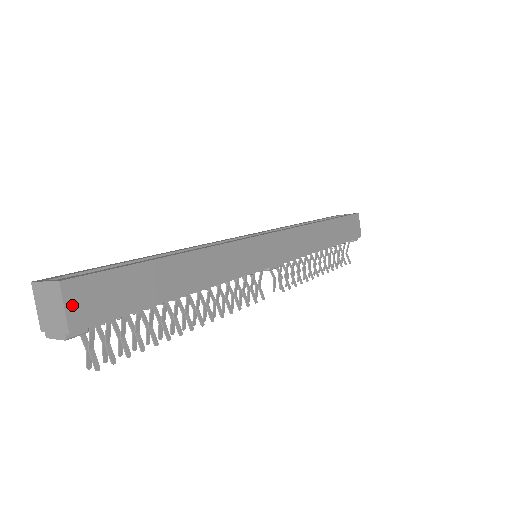
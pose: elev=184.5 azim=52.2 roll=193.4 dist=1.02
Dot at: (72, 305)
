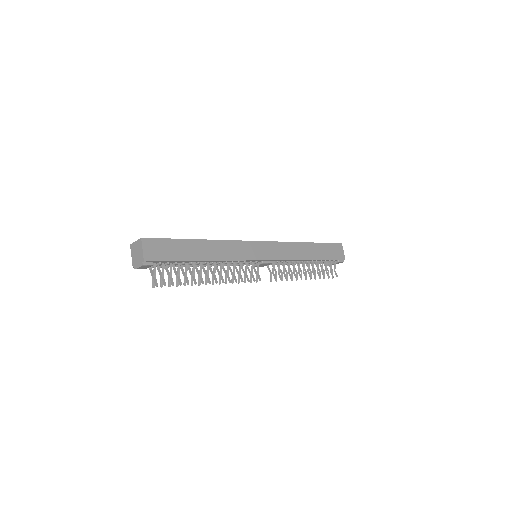
Dot at: (146, 249)
